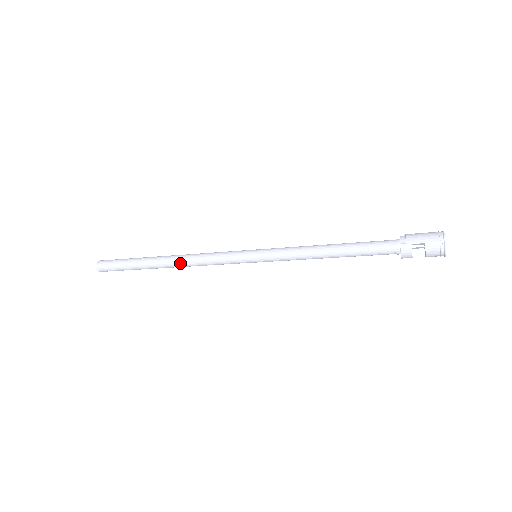
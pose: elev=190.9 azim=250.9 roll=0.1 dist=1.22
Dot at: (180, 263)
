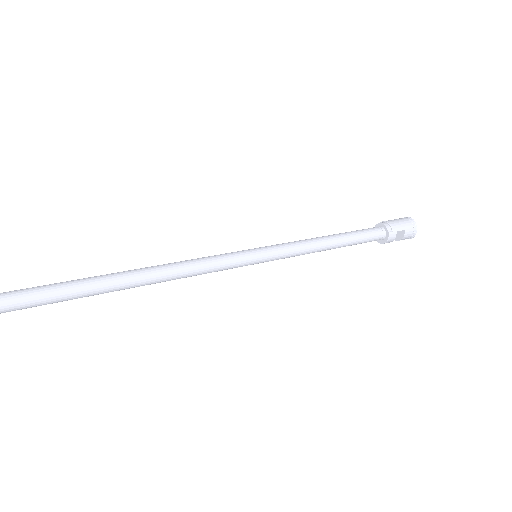
Dot at: (162, 278)
